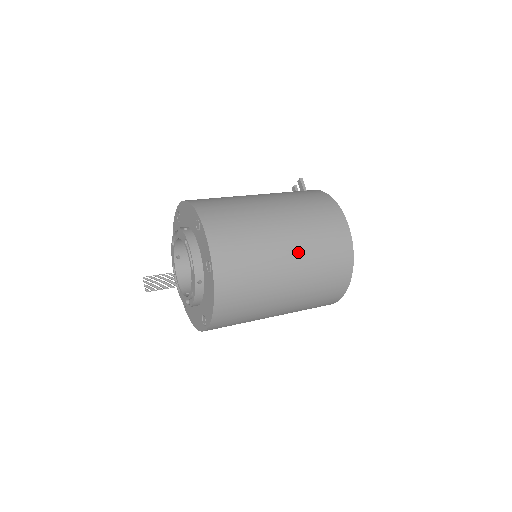
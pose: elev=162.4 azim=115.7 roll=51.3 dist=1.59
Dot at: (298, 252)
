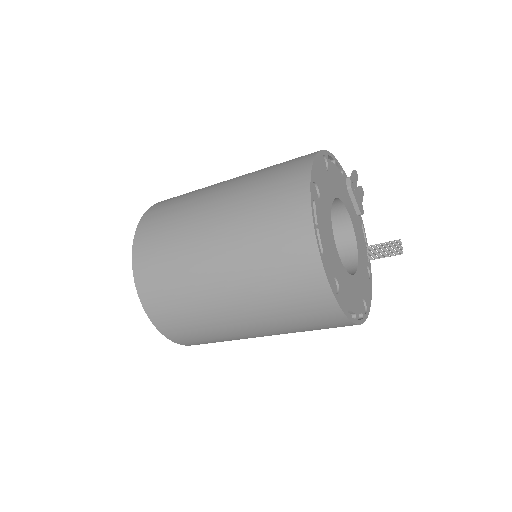
Dot at: (227, 204)
